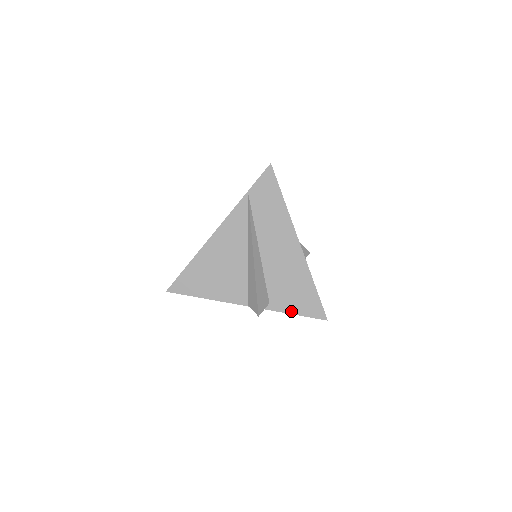
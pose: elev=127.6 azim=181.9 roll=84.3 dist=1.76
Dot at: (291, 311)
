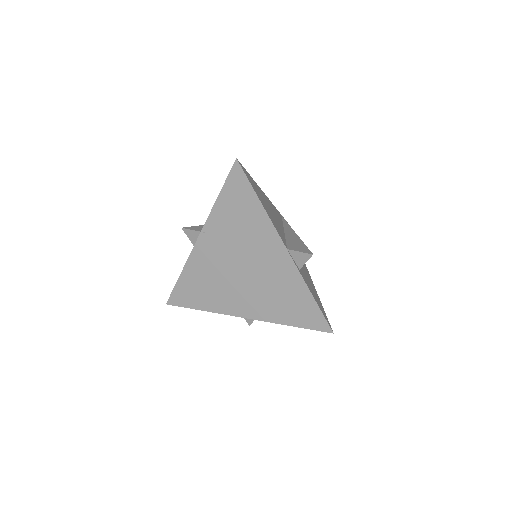
Dot at: (312, 294)
